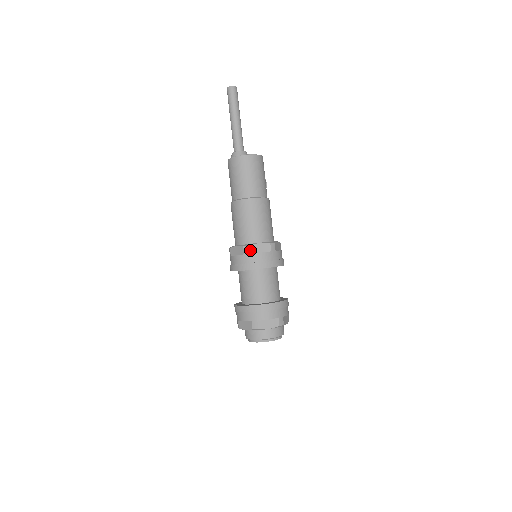
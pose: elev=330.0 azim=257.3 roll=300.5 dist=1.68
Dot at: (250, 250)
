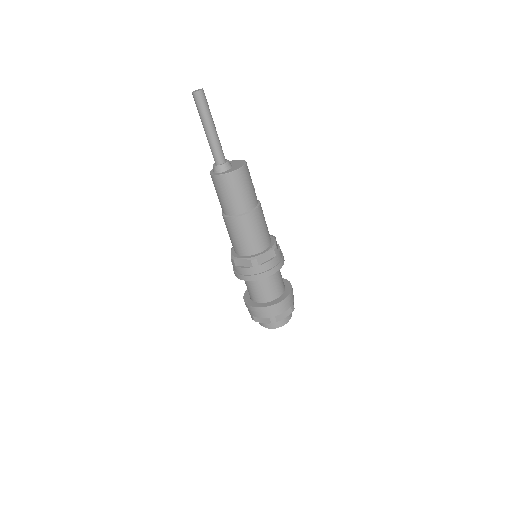
Dot at: (258, 262)
